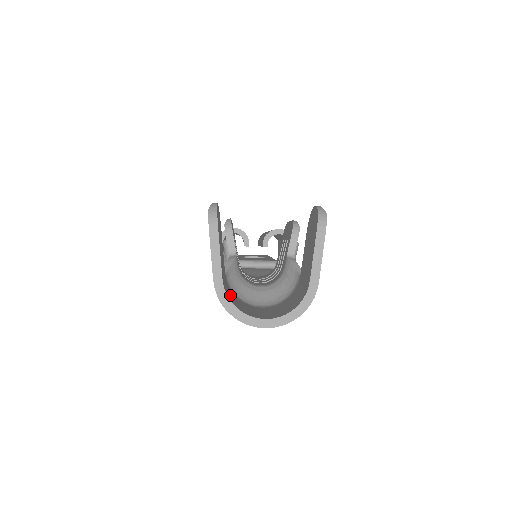
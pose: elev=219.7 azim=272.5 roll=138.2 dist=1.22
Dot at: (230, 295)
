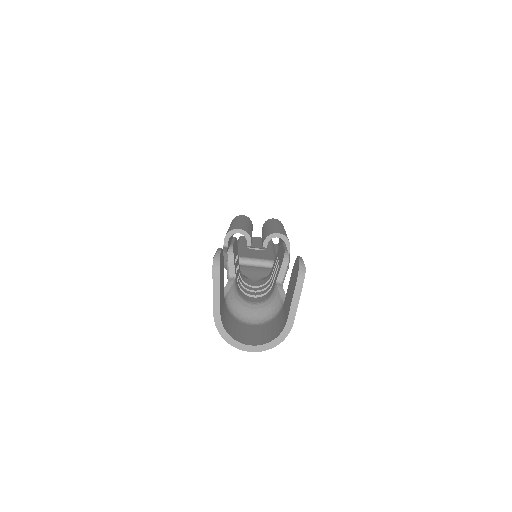
Dot at: (226, 320)
